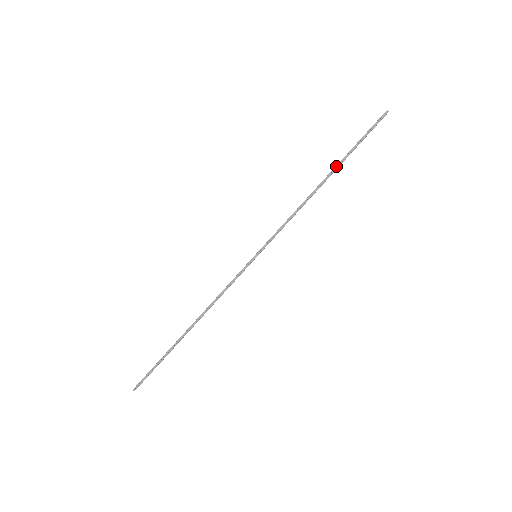
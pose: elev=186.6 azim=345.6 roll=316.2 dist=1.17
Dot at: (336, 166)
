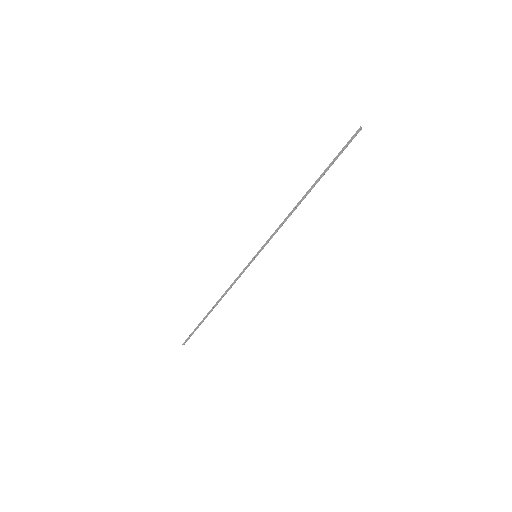
Dot at: (315, 181)
